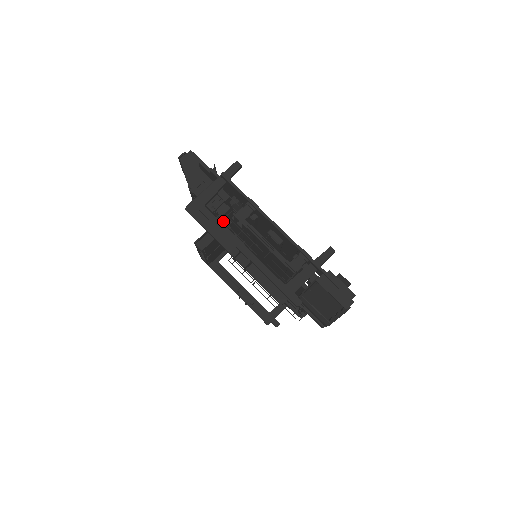
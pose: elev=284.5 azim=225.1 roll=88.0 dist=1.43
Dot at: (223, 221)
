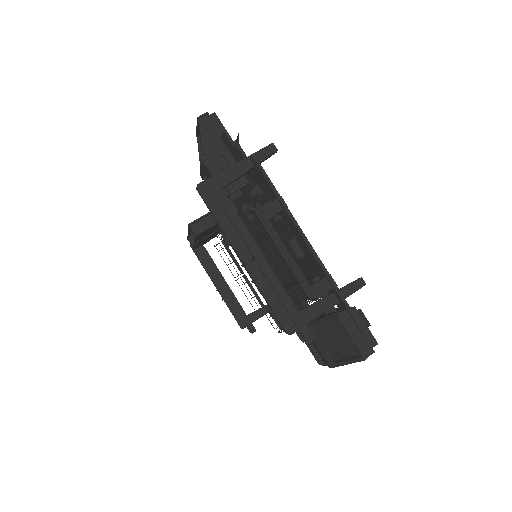
Dot at: (240, 214)
